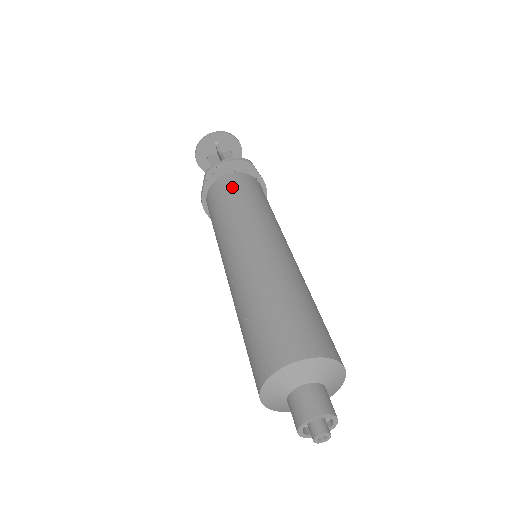
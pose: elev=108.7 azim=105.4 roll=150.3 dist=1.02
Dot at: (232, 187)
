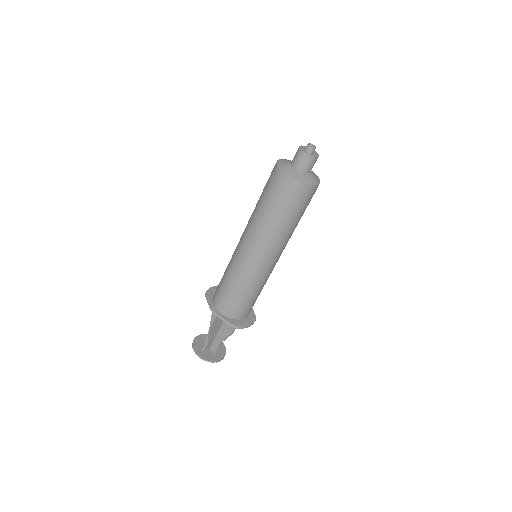
Dot at: occluded
